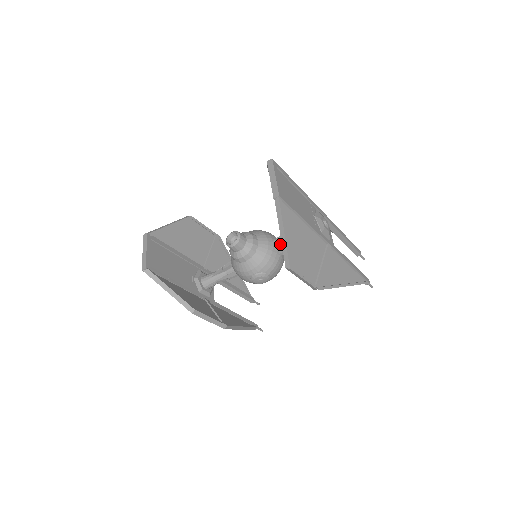
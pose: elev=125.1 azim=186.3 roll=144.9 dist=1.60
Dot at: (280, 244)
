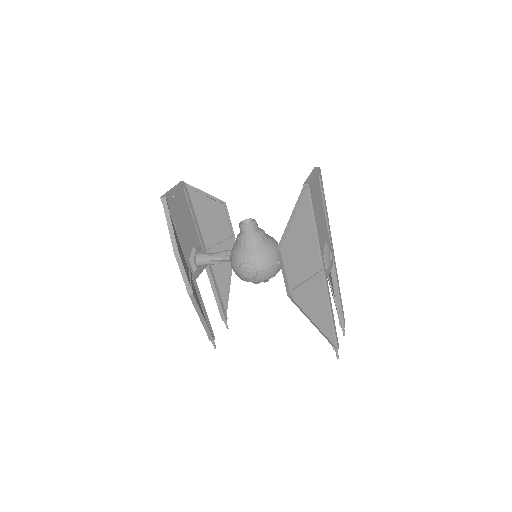
Dot at: occluded
